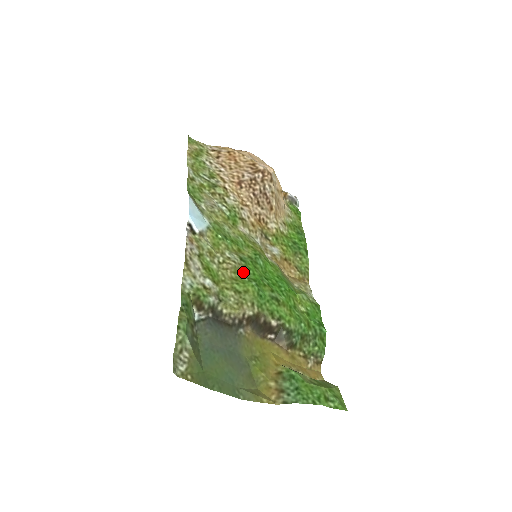
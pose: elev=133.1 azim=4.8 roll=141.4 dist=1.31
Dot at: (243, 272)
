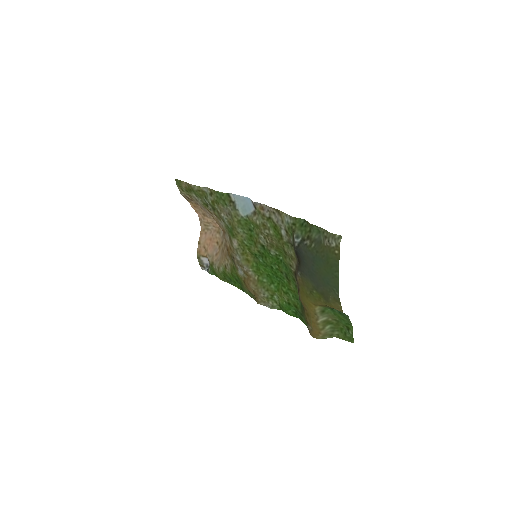
Dot at: (271, 251)
